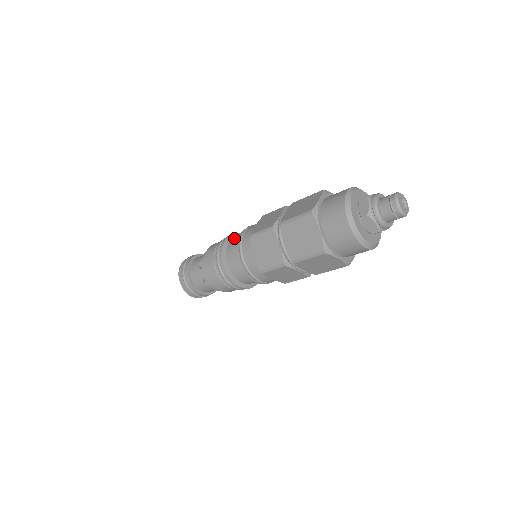
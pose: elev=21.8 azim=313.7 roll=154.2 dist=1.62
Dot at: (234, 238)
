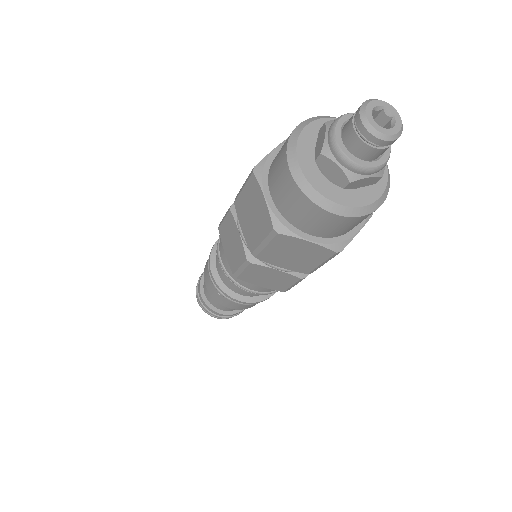
Dot at: (217, 264)
